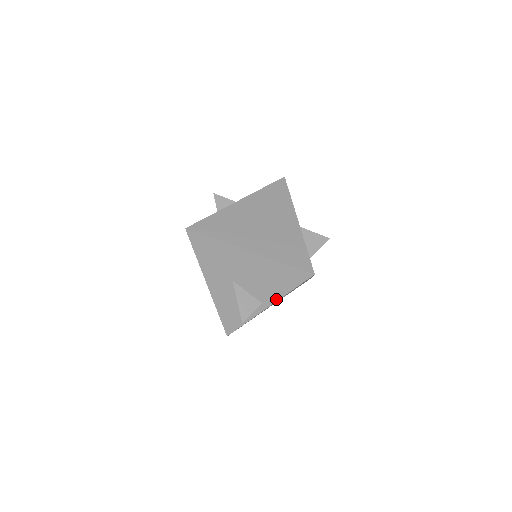
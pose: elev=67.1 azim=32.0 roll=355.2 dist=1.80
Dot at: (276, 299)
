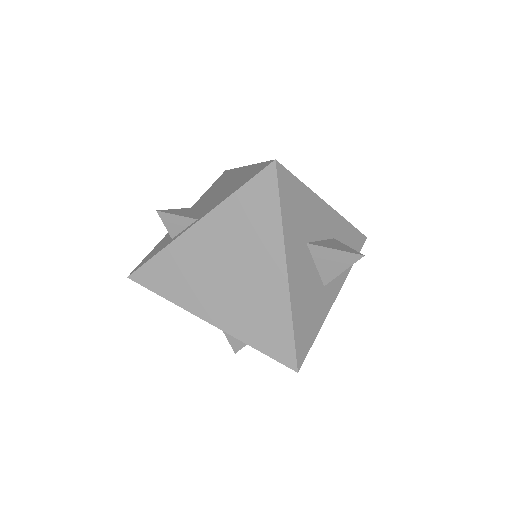
Dot at: occluded
